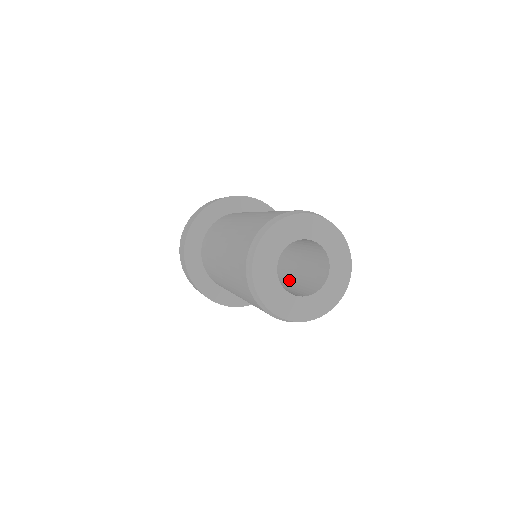
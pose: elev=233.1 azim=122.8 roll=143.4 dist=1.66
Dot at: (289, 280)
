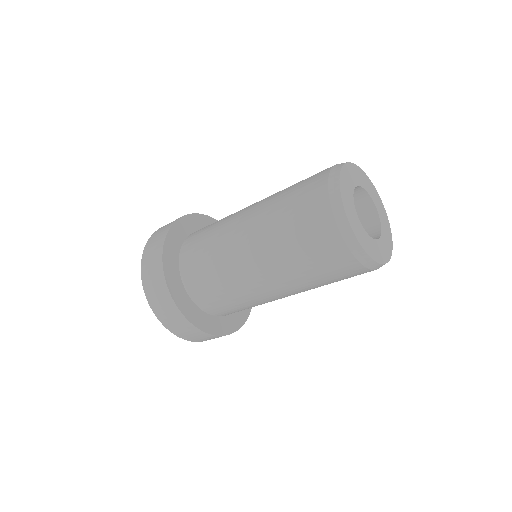
Dot at: occluded
